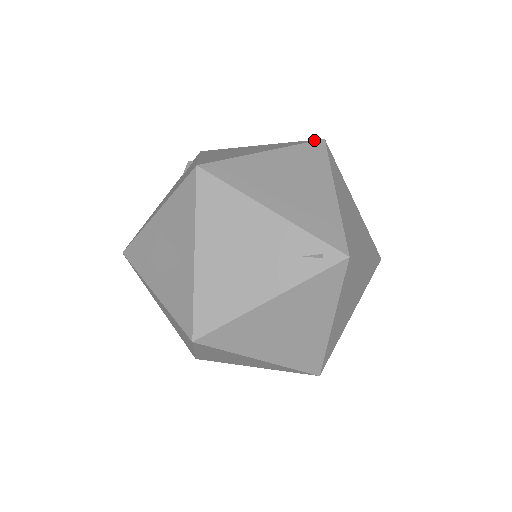
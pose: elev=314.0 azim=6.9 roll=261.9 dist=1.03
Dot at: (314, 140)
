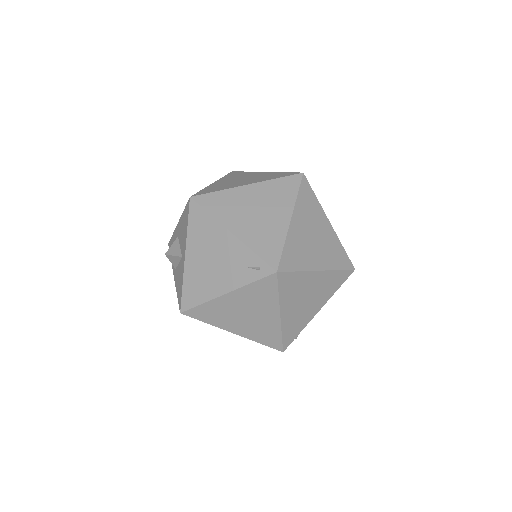
Dot at: (294, 173)
